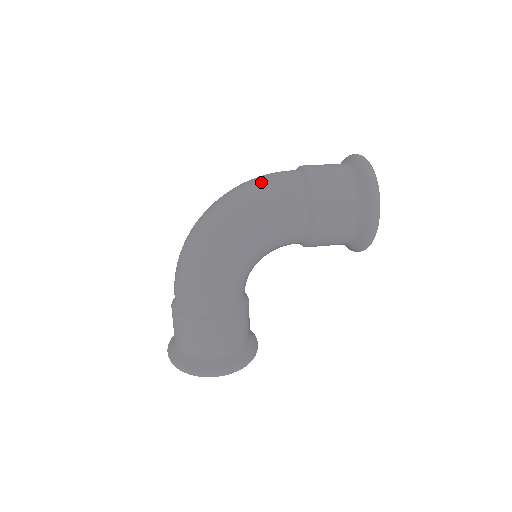
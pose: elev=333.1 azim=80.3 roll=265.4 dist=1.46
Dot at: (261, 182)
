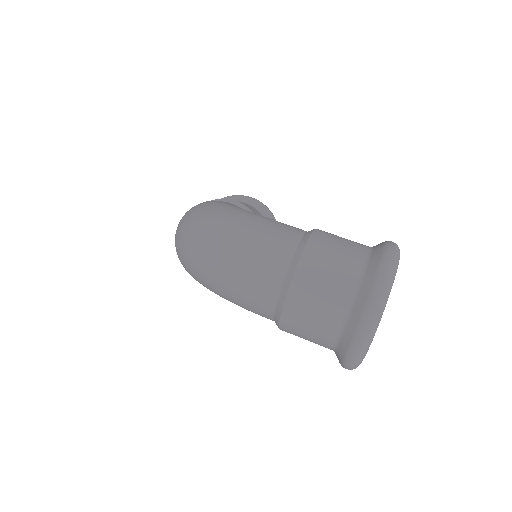
Dot at: (230, 276)
